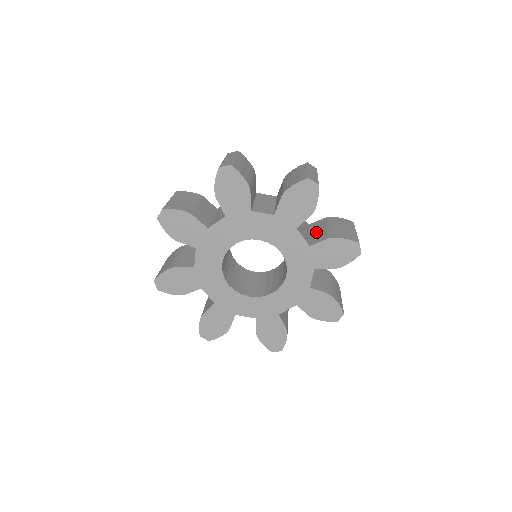
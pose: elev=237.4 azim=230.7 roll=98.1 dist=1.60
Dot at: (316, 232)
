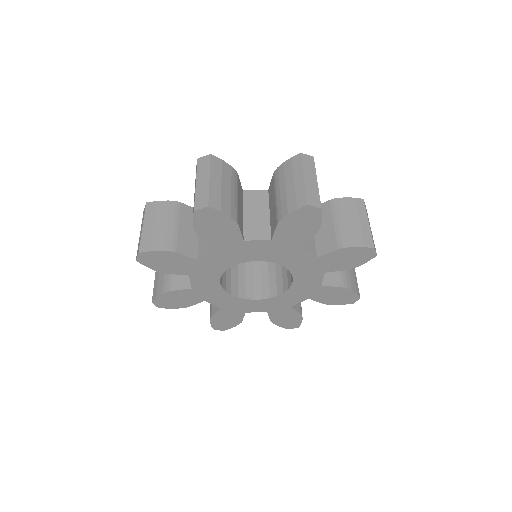
Dot at: occluded
